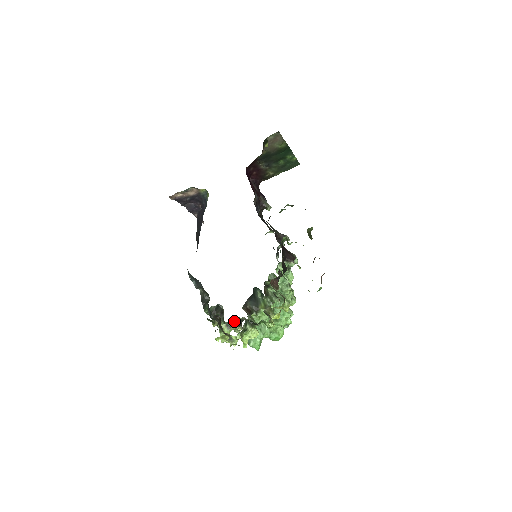
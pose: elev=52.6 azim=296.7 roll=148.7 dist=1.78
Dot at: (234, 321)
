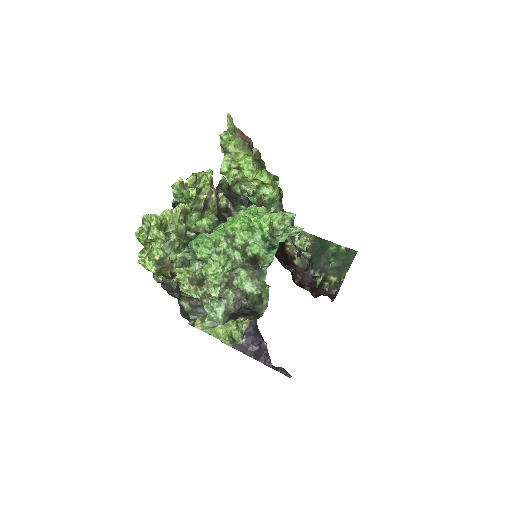
Dot at: (219, 298)
